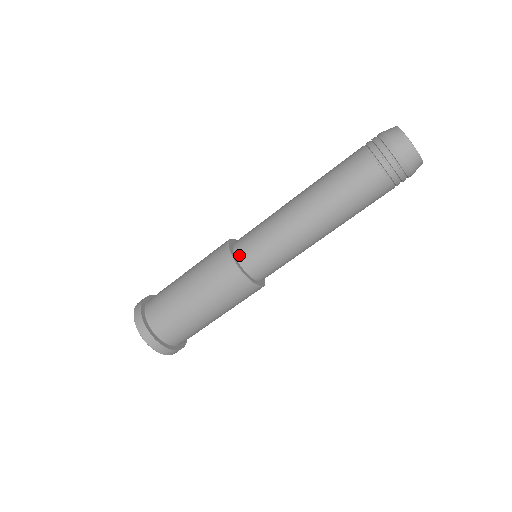
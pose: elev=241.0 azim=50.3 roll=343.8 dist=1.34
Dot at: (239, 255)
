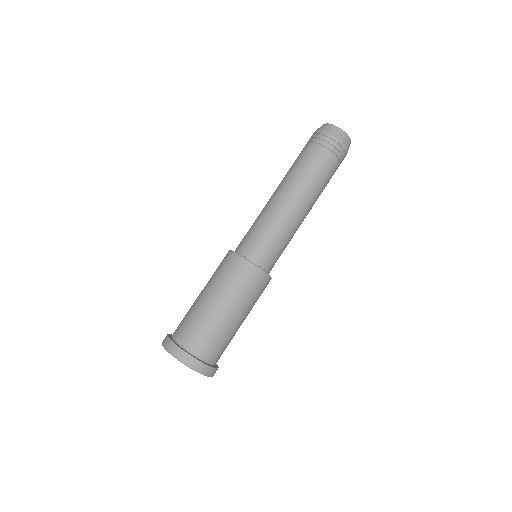
Dot at: (237, 249)
